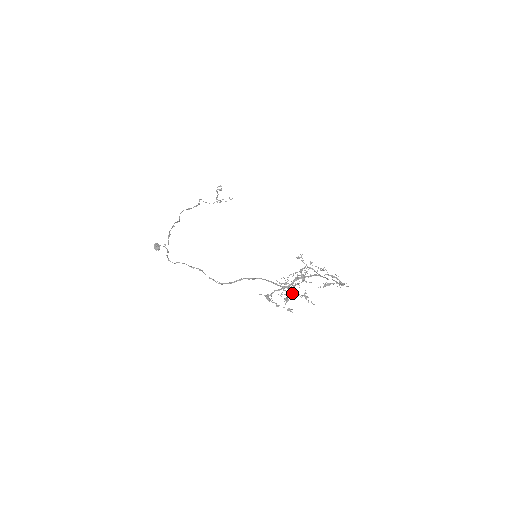
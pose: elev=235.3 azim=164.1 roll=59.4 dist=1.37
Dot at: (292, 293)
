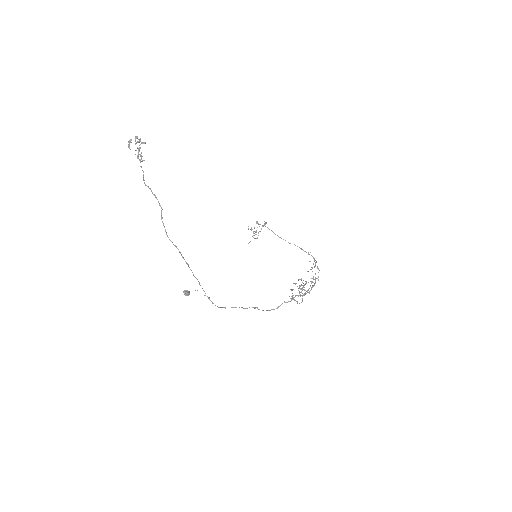
Dot at: (306, 291)
